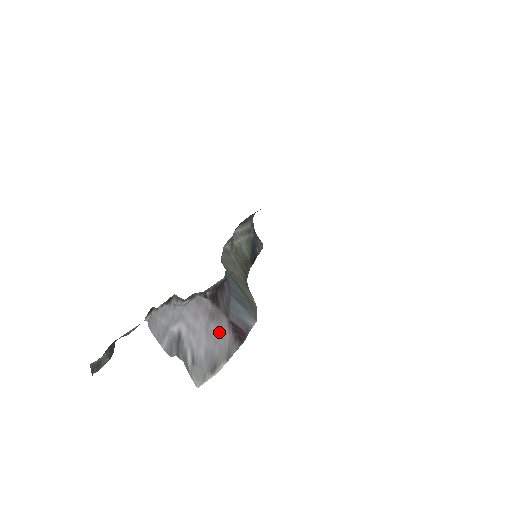
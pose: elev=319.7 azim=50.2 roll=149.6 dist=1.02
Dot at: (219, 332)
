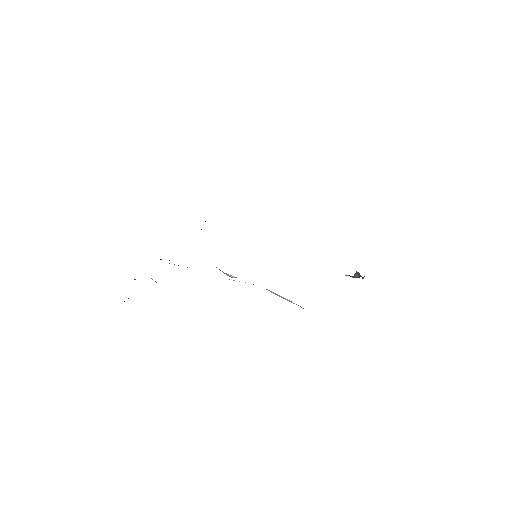
Dot at: occluded
